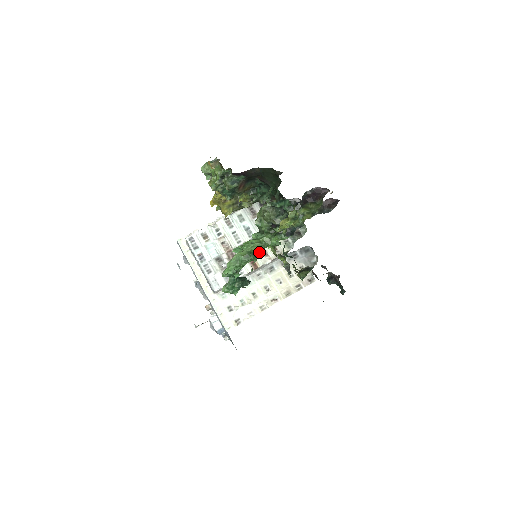
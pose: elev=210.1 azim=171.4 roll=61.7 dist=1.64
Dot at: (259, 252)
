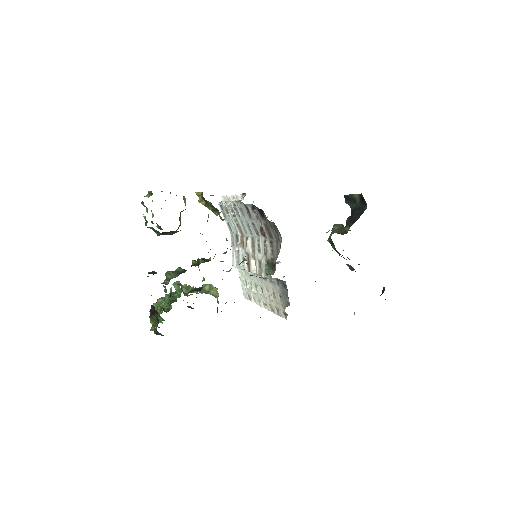
Dot at: occluded
